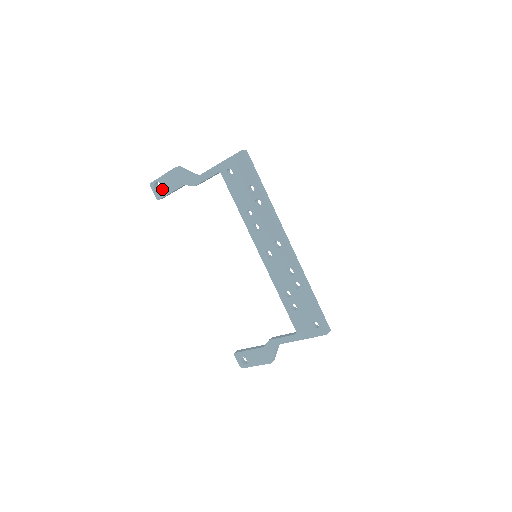
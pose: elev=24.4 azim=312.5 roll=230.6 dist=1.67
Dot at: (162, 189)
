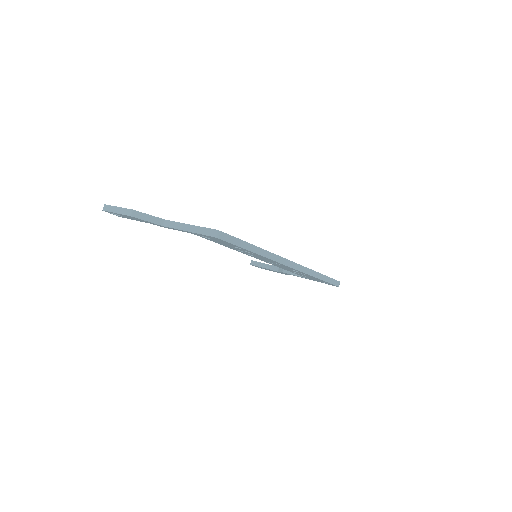
Dot at: (121, 216)
